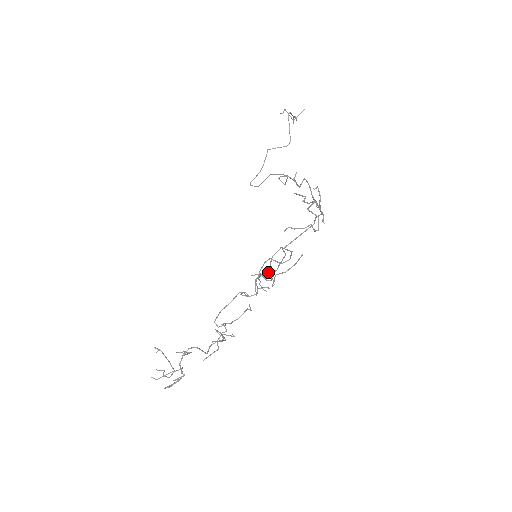
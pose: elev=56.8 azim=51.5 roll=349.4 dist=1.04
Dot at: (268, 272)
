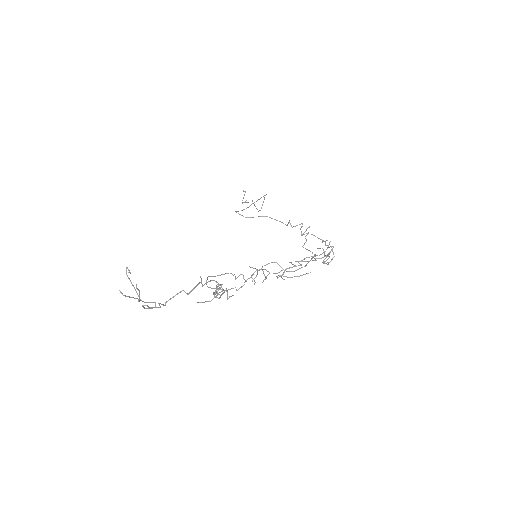
Dot at: (293, 266)
